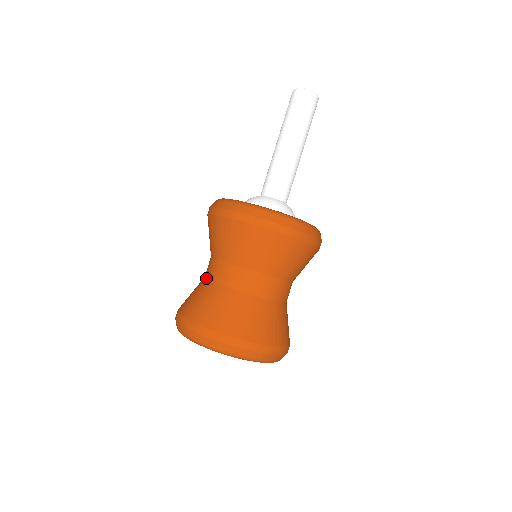
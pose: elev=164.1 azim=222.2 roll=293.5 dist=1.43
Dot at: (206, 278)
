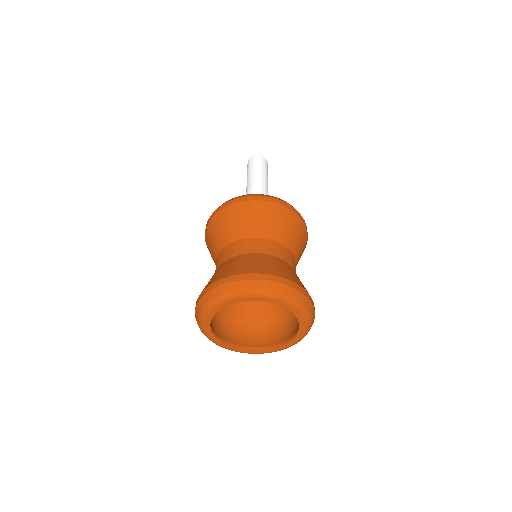
Dot at: (221, 264)
